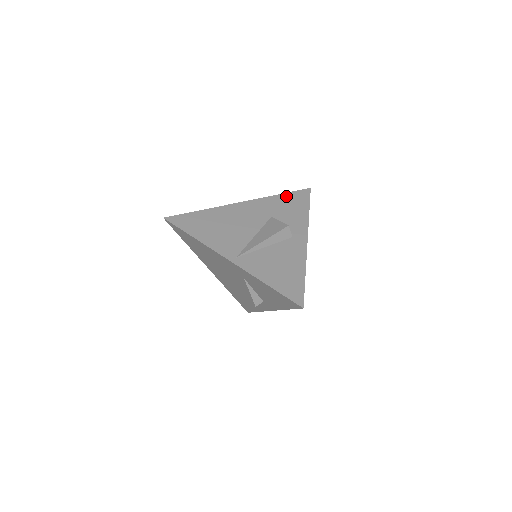
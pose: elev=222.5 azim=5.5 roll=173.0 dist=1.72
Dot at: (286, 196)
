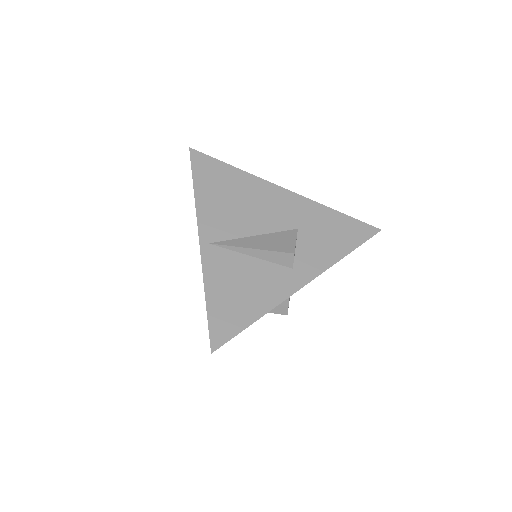
Dot at: (341, 218)
